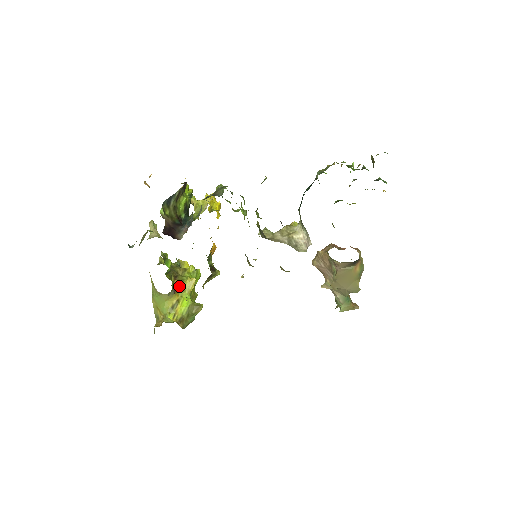
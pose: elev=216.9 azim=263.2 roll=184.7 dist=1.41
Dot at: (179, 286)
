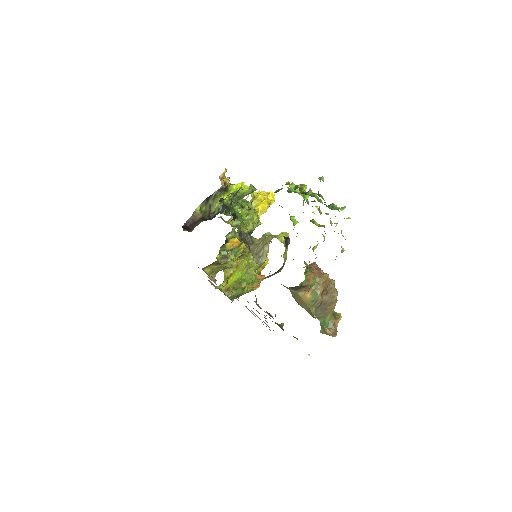
Dot at: (236, 263)
